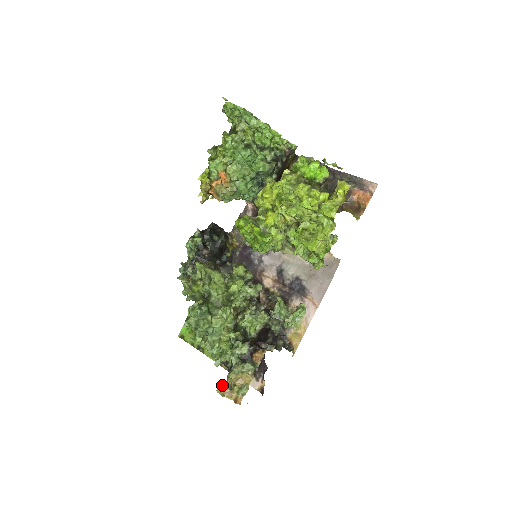
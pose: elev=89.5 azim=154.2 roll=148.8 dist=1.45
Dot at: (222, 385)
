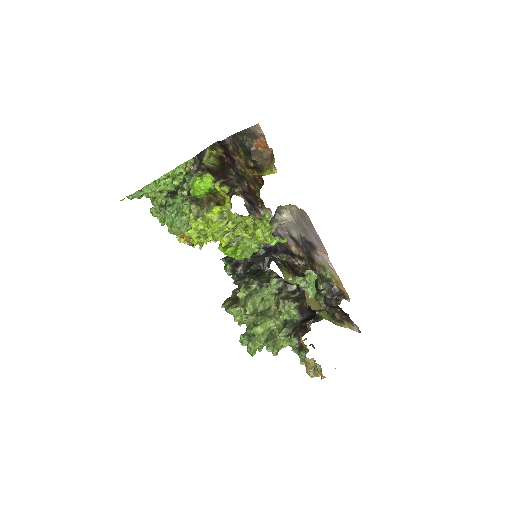
Dot at: (306, 370)
